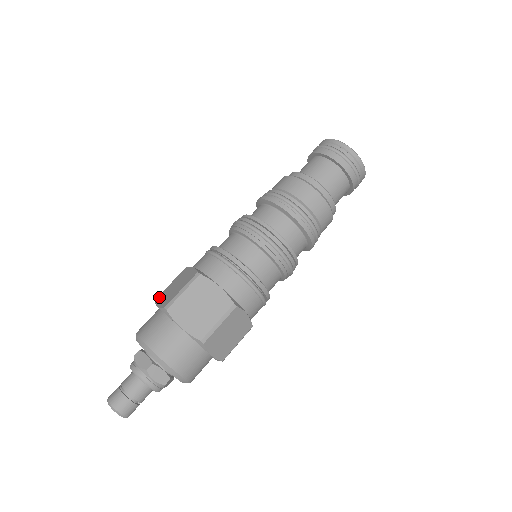
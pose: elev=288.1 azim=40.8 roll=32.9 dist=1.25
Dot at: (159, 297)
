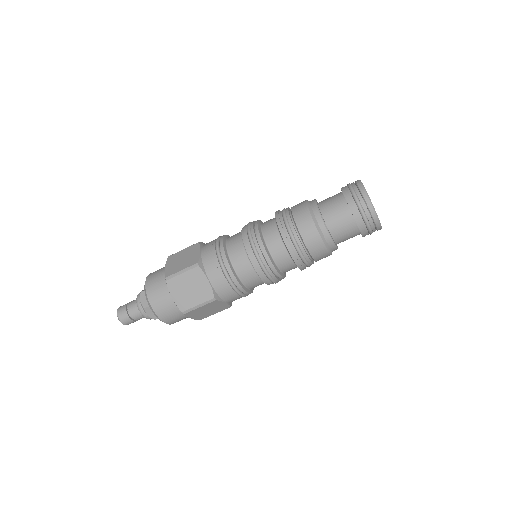
Dot at: (171, 257)
